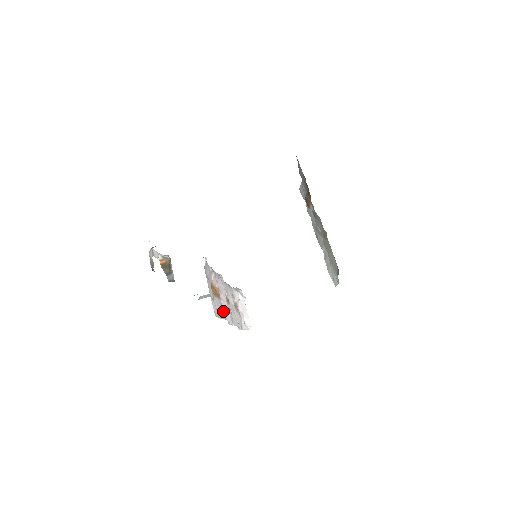
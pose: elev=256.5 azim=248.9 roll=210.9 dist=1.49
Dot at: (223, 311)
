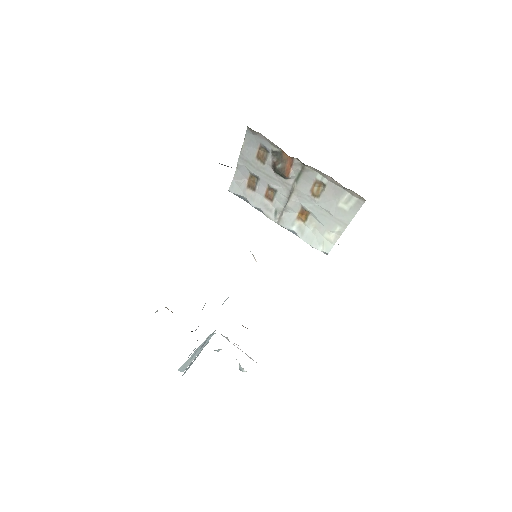
Dot at: occluded
